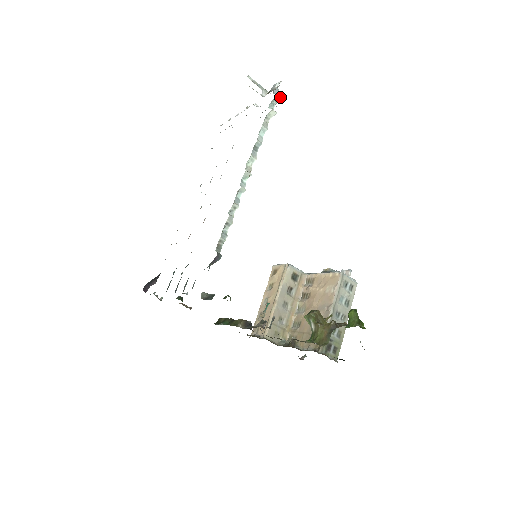
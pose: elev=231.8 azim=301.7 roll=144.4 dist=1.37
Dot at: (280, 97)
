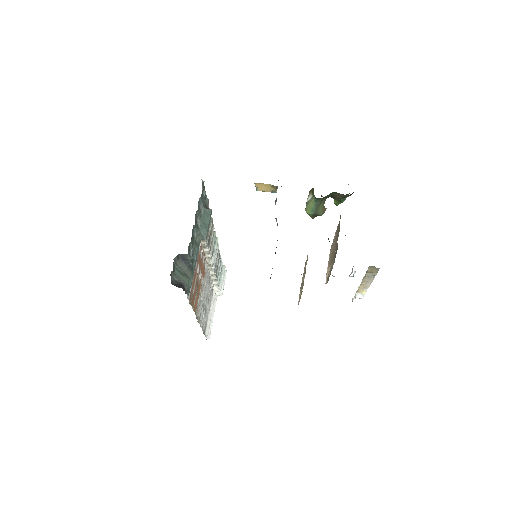
Dot at: occluded
